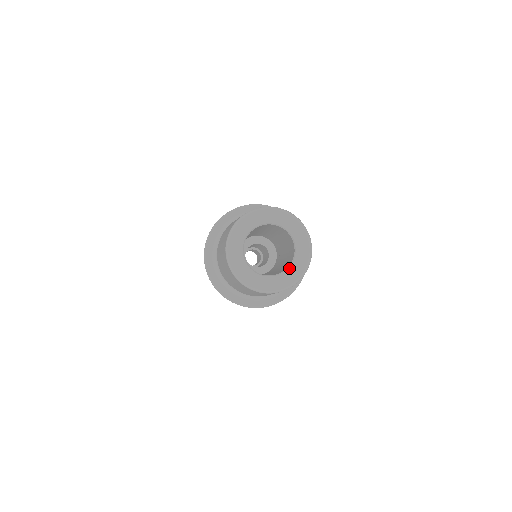
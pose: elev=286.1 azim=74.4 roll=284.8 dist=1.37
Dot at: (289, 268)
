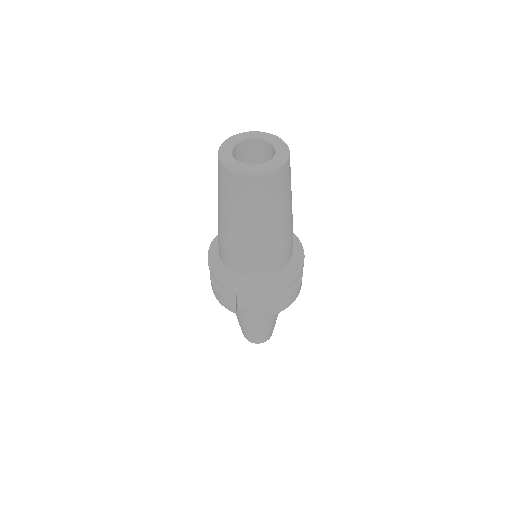
Dot at: (264, 163)
